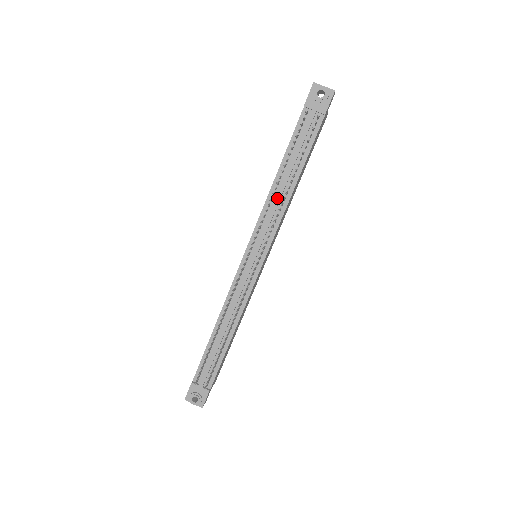
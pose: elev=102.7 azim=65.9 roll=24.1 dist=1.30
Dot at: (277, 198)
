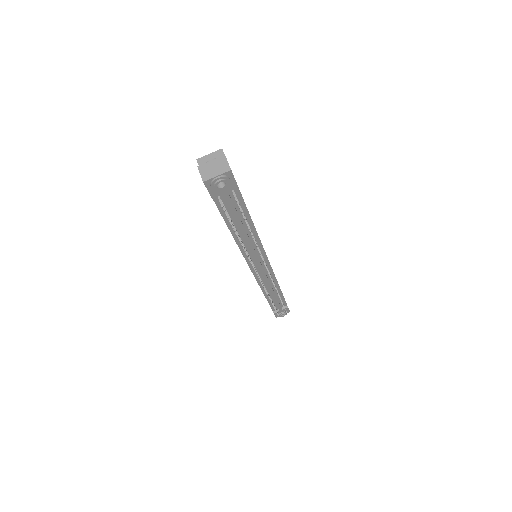
Dot at: (248, 243)
